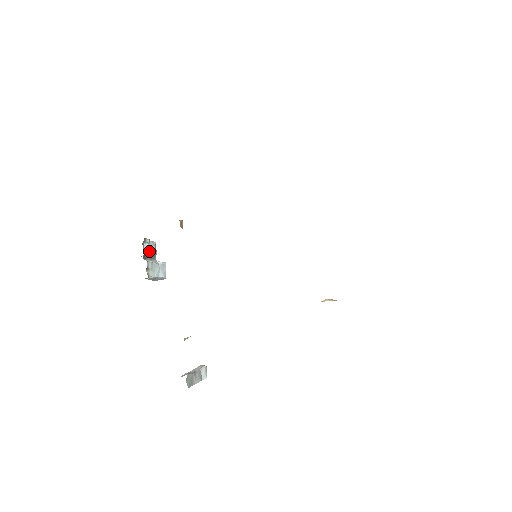
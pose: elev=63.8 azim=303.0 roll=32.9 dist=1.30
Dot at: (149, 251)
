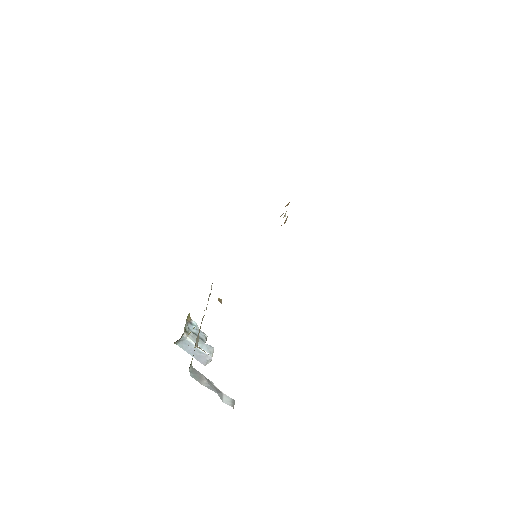
Dot at: (196, 333)
